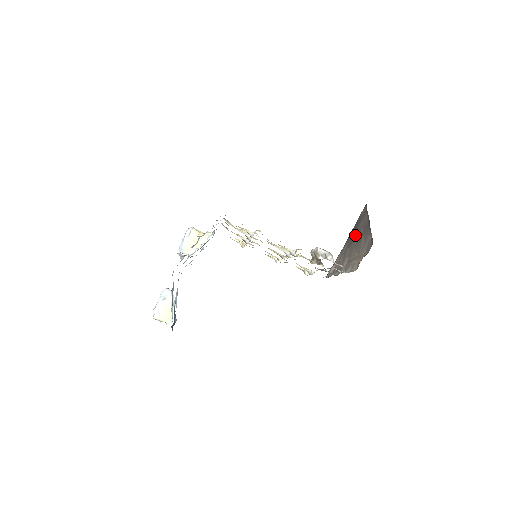
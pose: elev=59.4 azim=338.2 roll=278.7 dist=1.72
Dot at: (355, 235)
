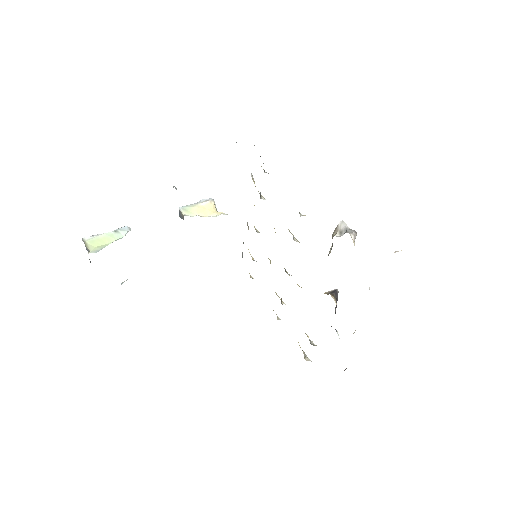
Dot at: occluded
